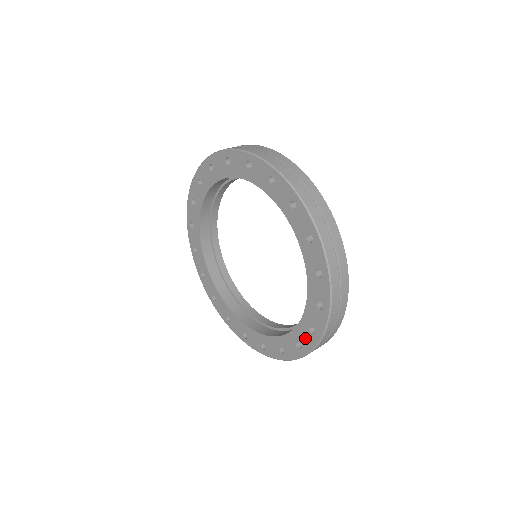
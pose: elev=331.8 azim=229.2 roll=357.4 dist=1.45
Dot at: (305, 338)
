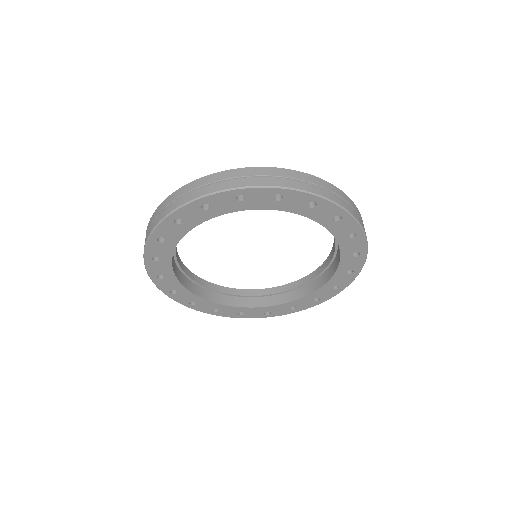
Dot at: (326, 294)
